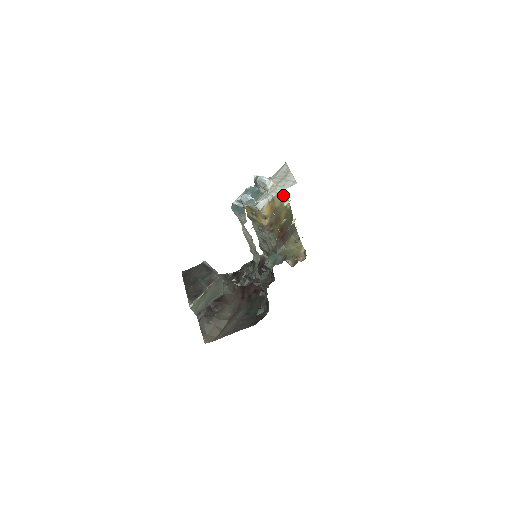
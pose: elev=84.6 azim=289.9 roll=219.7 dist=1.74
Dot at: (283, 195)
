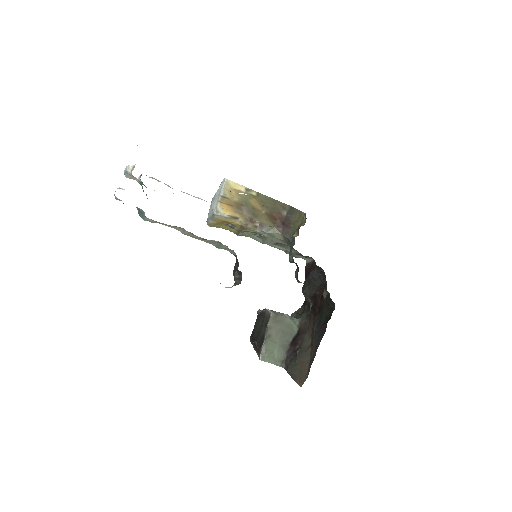
Dot at: (235, 188)
